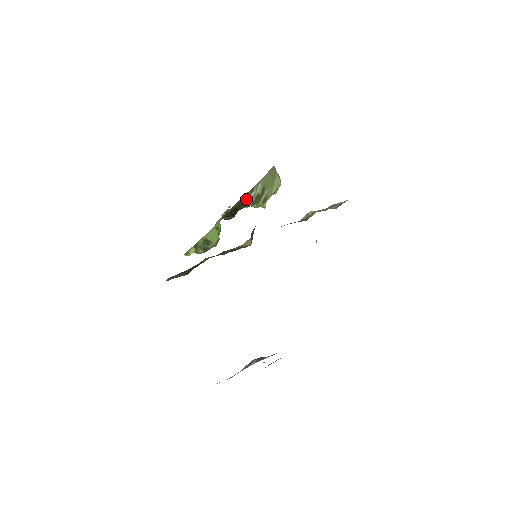
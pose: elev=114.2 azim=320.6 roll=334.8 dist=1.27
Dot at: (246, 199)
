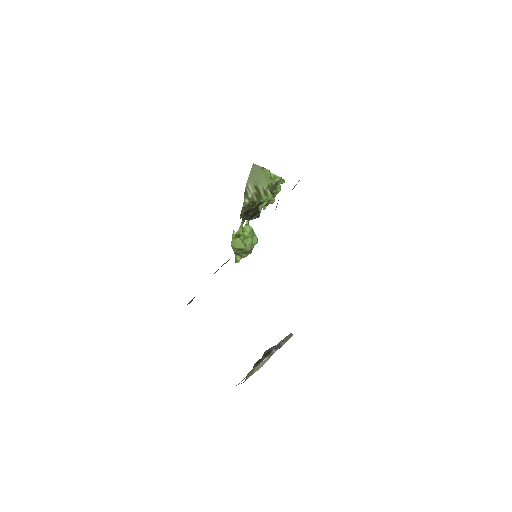
Dot at: (248, 201)
